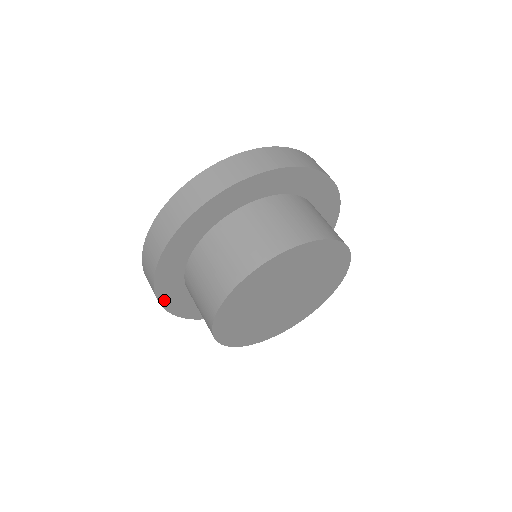
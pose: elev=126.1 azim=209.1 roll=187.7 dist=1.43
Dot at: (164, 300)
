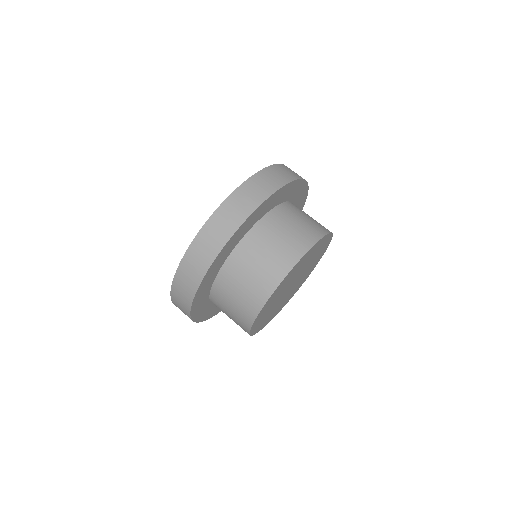
Dot at: (211, 268)
